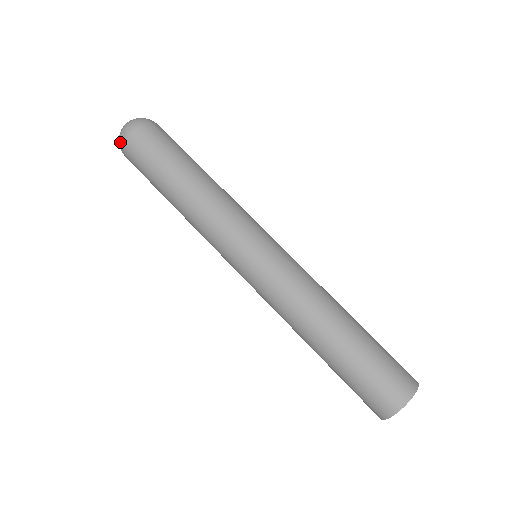
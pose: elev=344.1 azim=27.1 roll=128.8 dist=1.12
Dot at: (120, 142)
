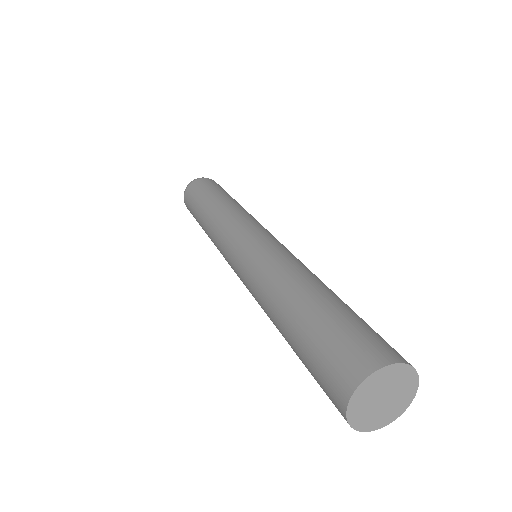
Dot at: occluded
